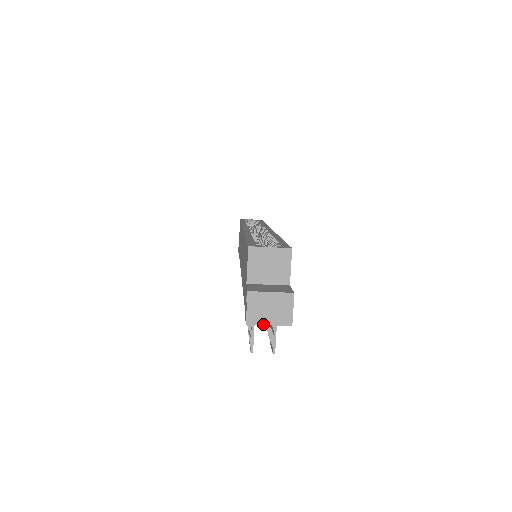
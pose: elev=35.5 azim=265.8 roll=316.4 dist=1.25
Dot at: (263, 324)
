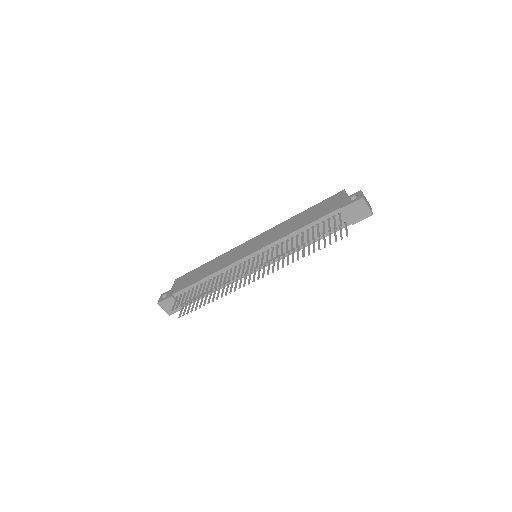
Dot at: (367, 204)
